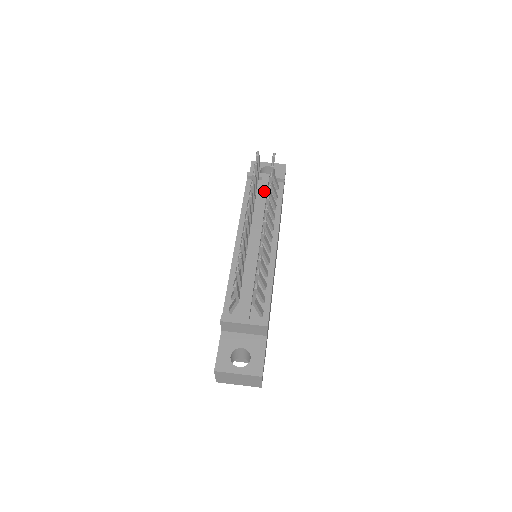
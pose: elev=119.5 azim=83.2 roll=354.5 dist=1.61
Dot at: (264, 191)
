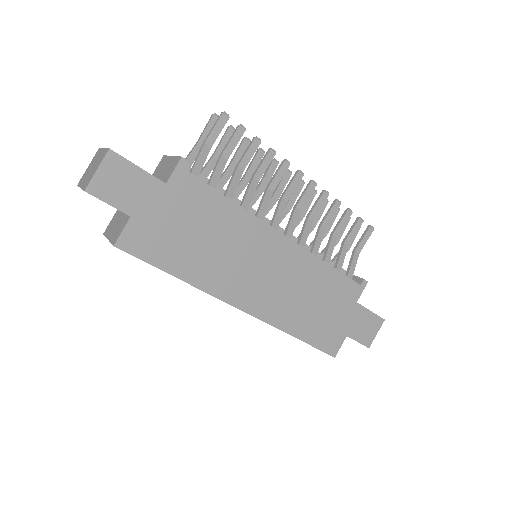
Dot at: (332, 262)
